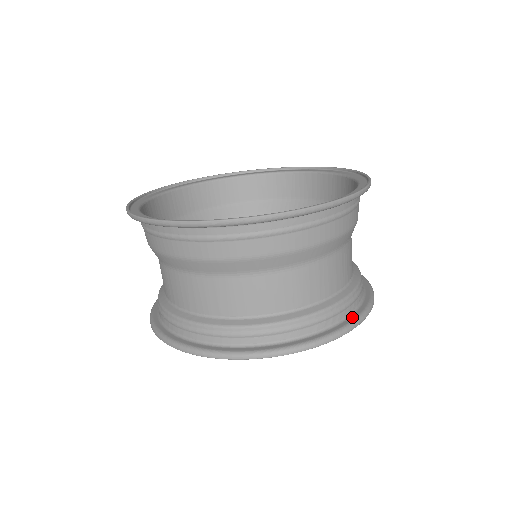
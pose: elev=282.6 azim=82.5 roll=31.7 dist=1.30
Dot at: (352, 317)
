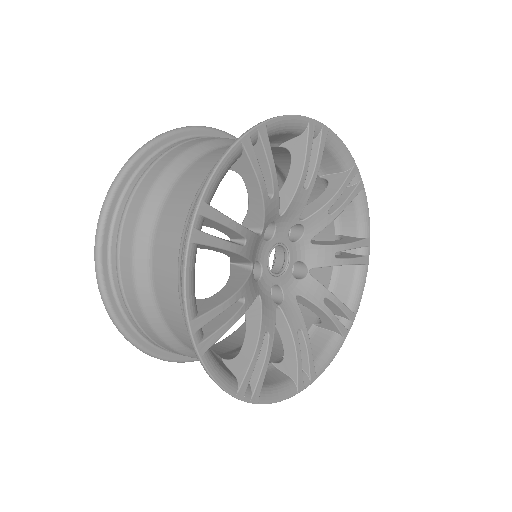
Dot at: occluded
